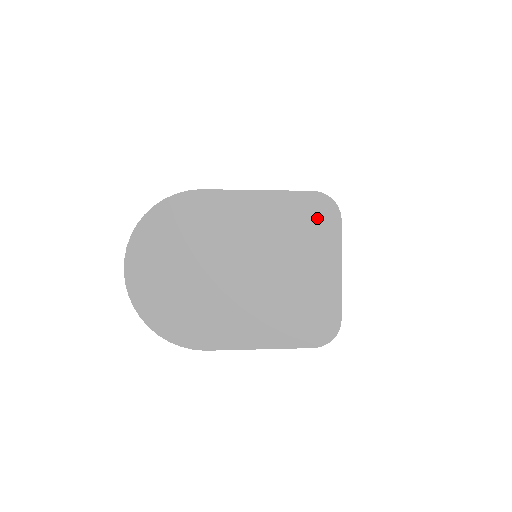
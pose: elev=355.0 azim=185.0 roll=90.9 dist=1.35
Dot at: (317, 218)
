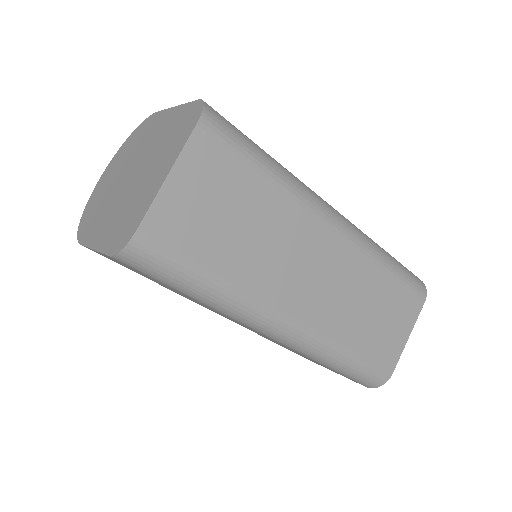
Dot at: (186, 124)
